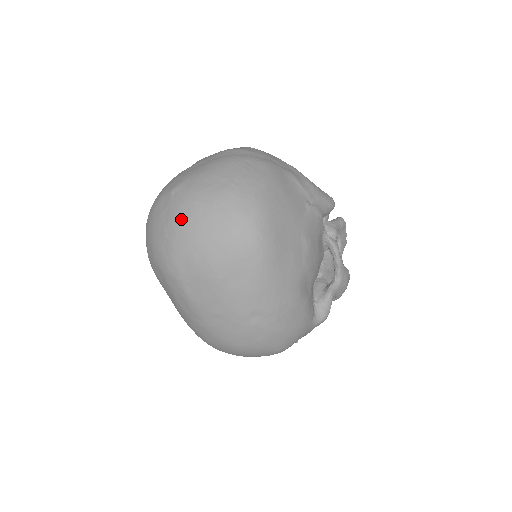
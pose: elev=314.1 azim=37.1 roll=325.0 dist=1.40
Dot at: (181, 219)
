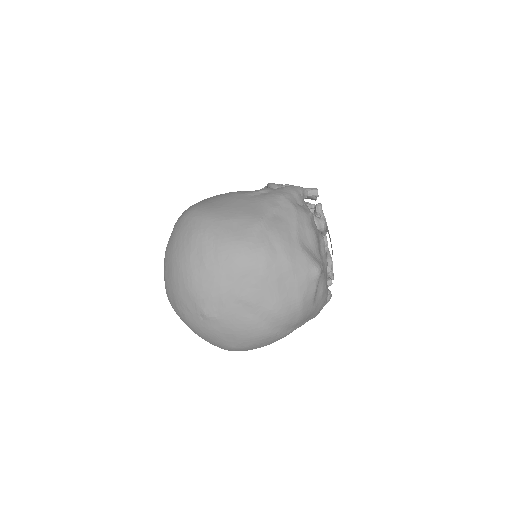
Dot at: (191, 327)
